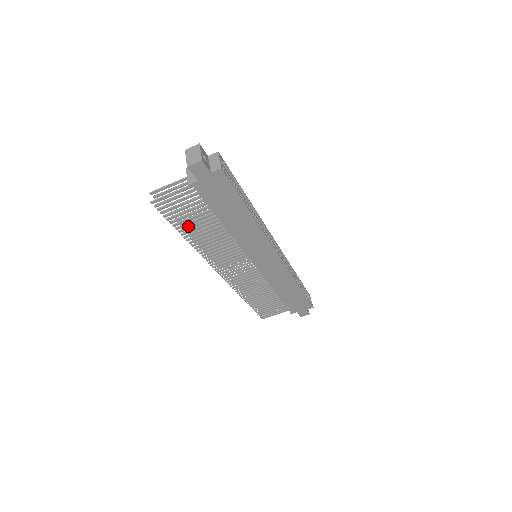
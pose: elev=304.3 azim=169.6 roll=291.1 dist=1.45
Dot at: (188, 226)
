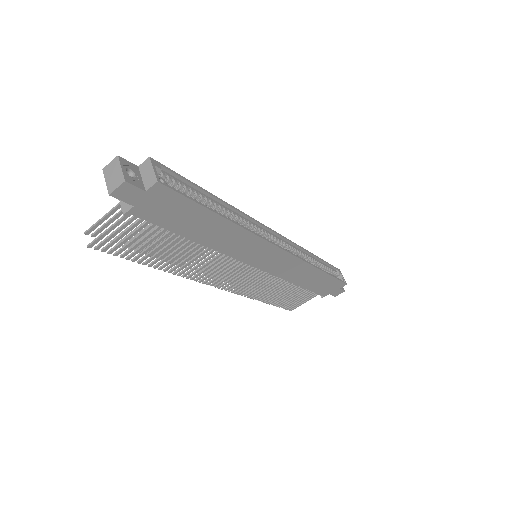
Dot at: occluded
